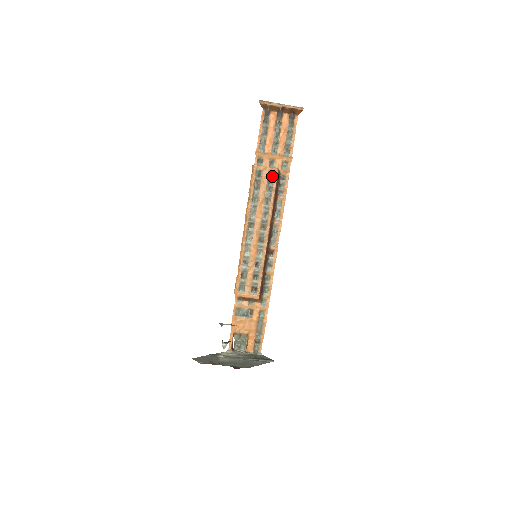
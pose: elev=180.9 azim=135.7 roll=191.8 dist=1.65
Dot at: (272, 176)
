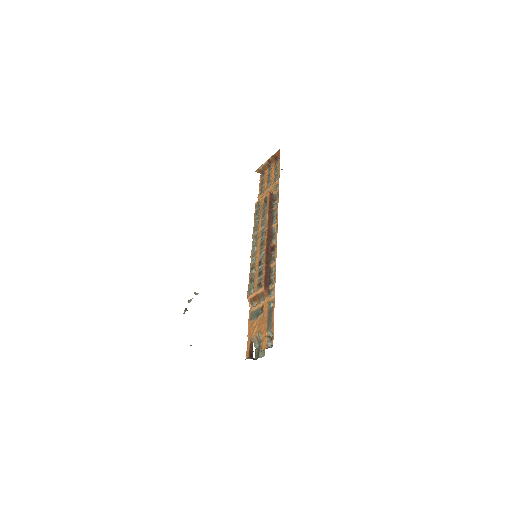
Dot at: occluded
